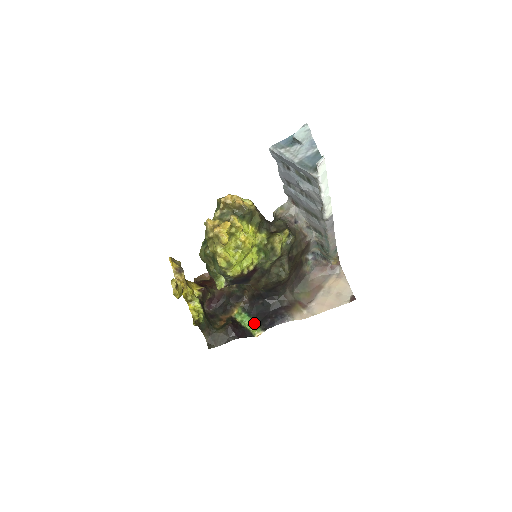
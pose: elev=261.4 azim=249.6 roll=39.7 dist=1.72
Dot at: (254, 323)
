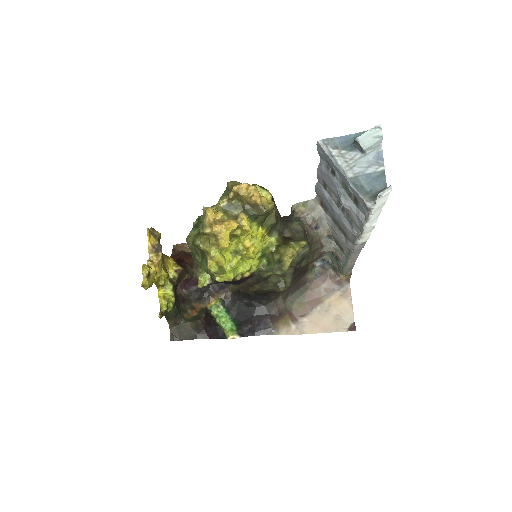
Dot at: (231, 322)
